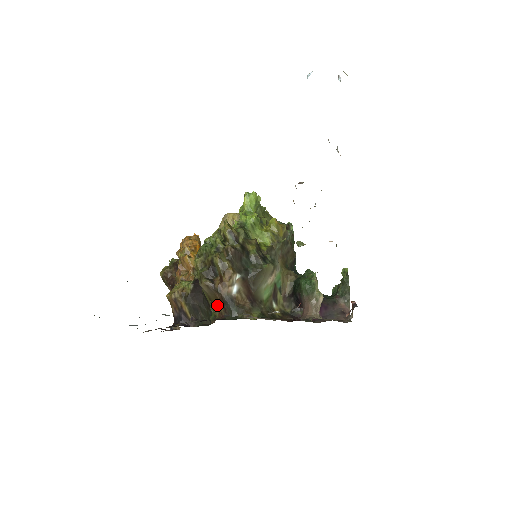
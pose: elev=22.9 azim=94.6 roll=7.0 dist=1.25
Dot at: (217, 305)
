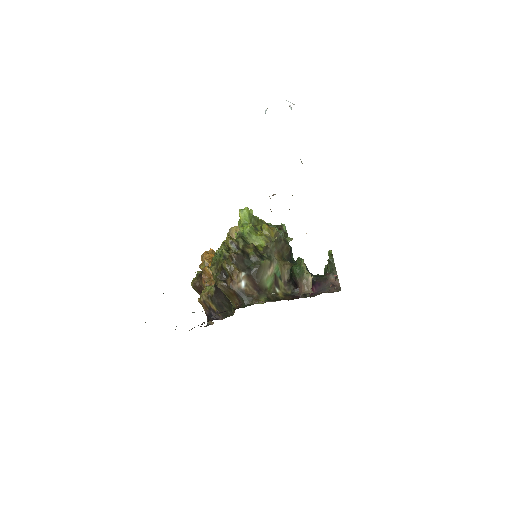
Dot at: (233, 299)
